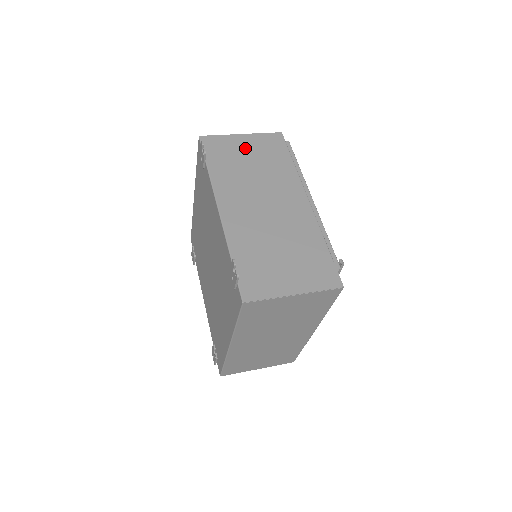
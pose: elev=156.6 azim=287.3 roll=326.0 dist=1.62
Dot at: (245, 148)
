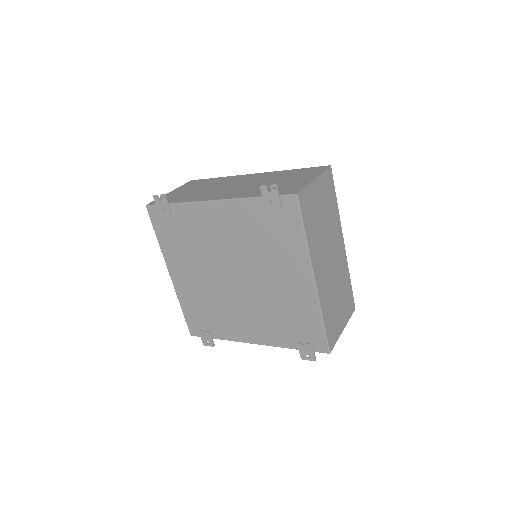
Dot at: (182, 191)
